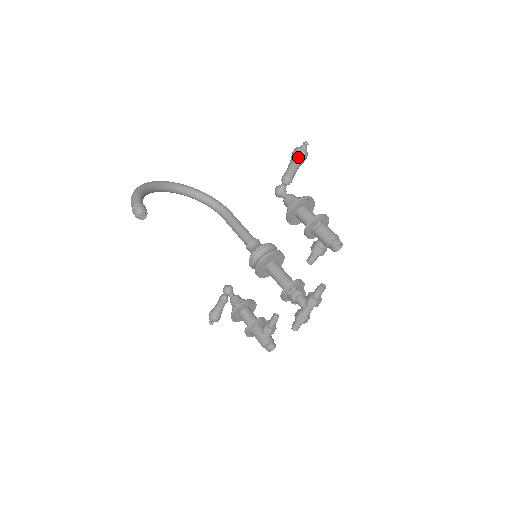
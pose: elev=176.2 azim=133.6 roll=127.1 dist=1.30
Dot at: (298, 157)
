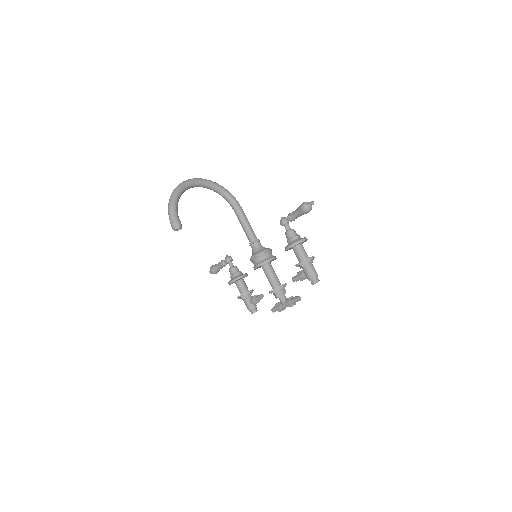
Dot at: (304, 212)
